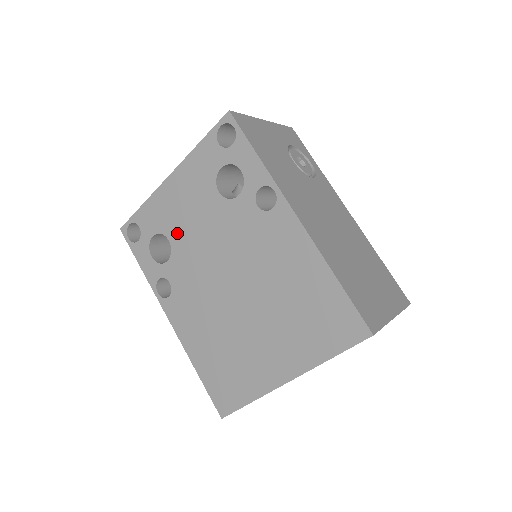
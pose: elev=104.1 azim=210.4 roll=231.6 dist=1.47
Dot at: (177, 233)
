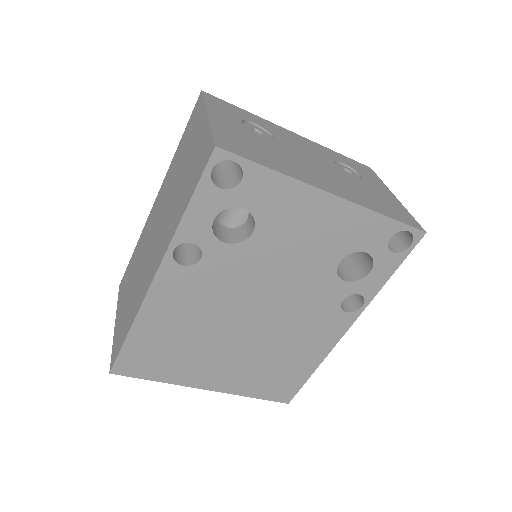
Dot at: (269, 239)
